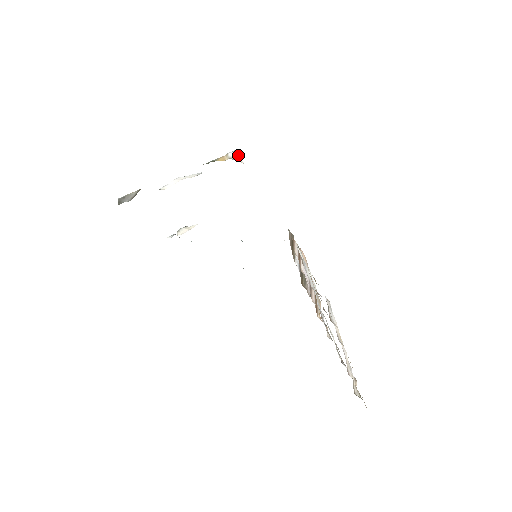
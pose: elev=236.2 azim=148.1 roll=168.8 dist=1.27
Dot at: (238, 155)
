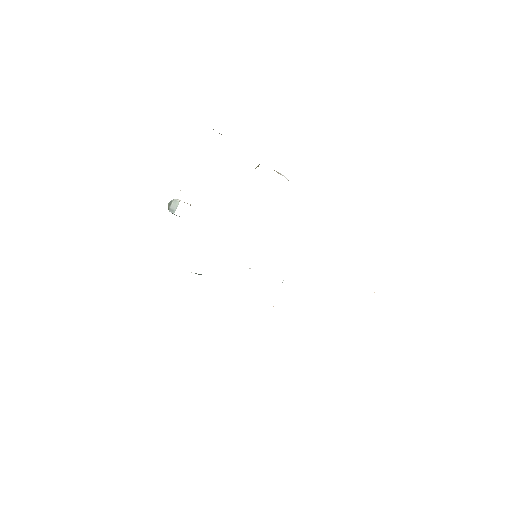
Dot at: occluded
